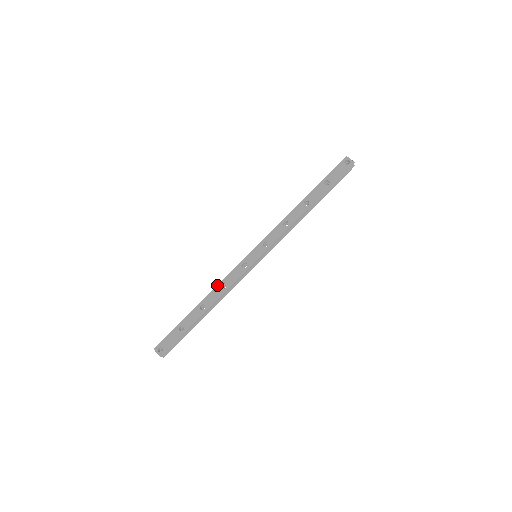
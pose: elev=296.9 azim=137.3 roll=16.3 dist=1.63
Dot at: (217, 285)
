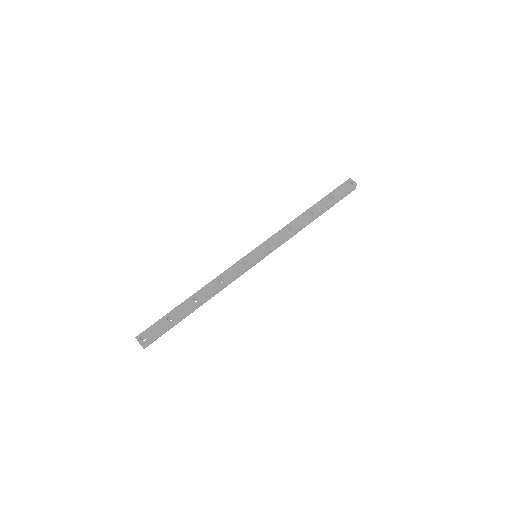
Dot at: (213, 279)
